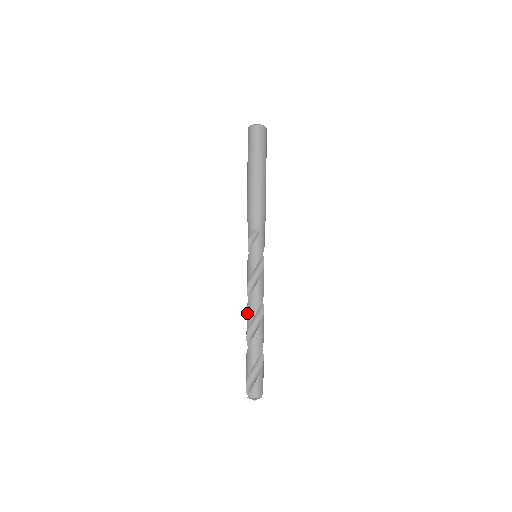
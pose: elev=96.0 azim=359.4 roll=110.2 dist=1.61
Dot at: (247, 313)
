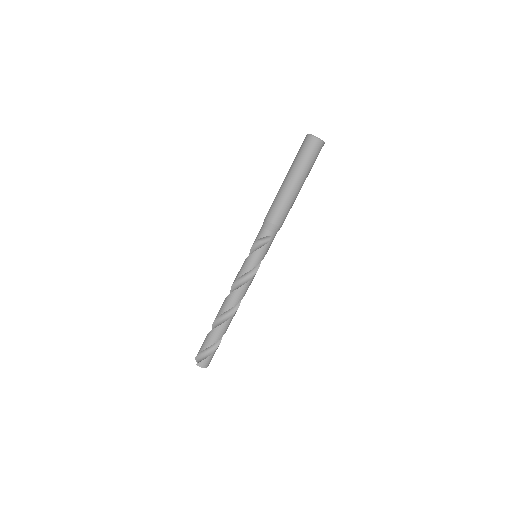
Dot at: (226, 301)
